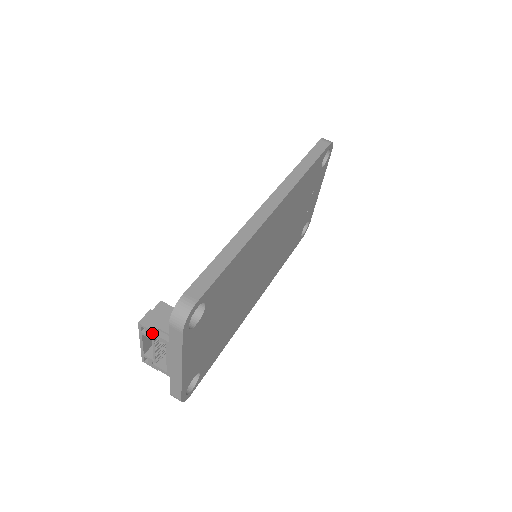
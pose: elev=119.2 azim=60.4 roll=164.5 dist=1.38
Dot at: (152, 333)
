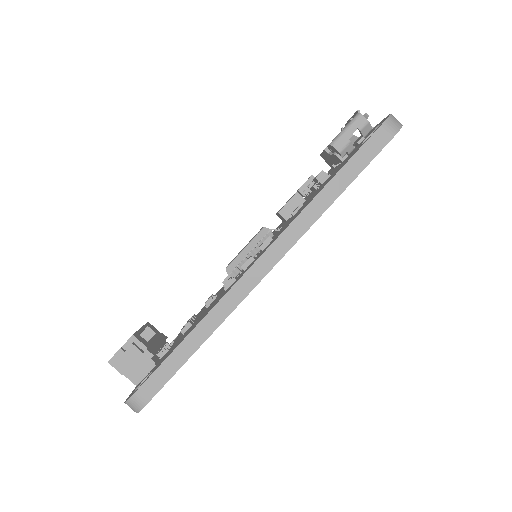
Dot at: (121, 372)
